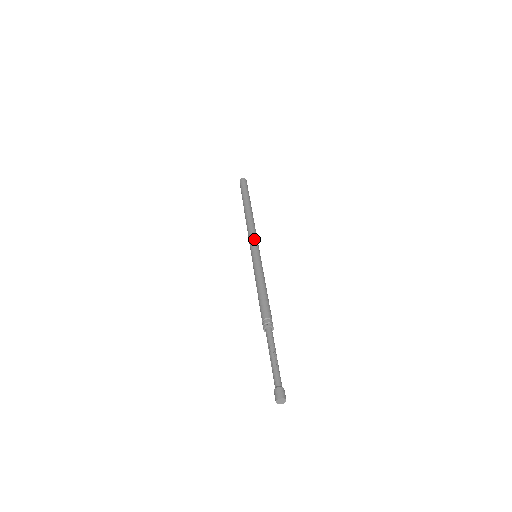
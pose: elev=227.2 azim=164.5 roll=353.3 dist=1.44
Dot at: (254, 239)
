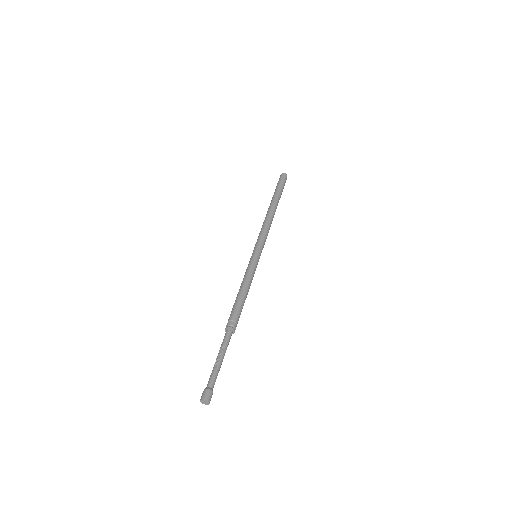
Dot at: (258, 239)
